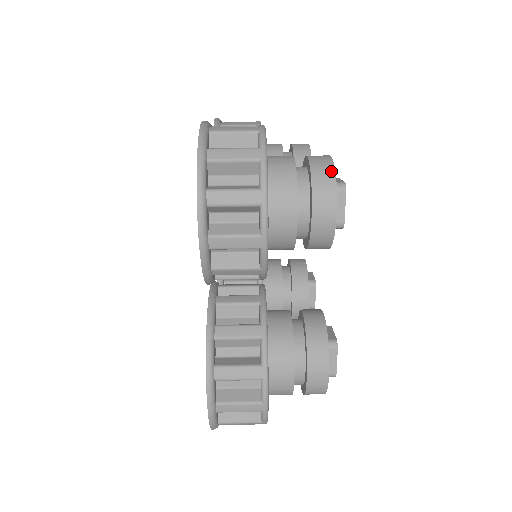
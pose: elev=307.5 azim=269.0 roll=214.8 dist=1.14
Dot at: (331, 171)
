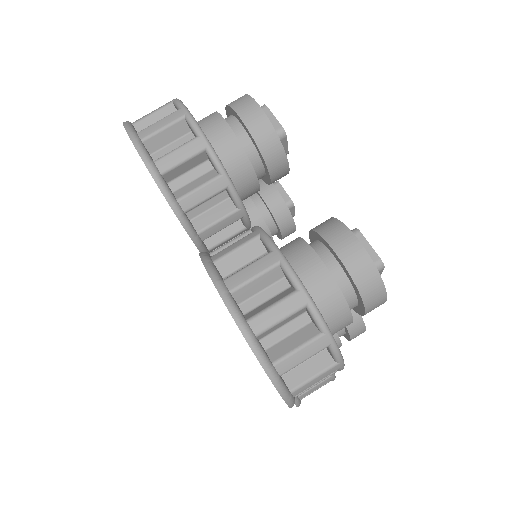
Dot at: (377, 279)
